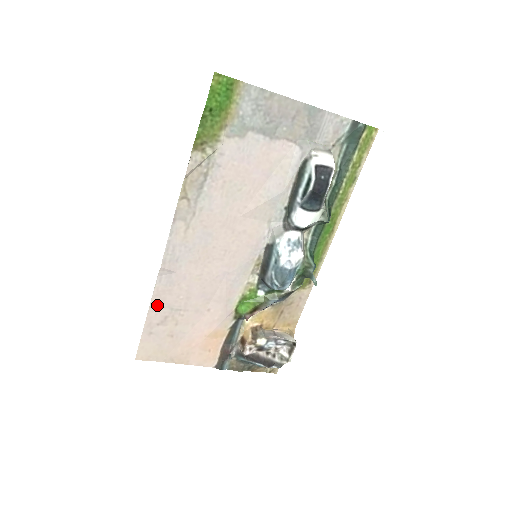
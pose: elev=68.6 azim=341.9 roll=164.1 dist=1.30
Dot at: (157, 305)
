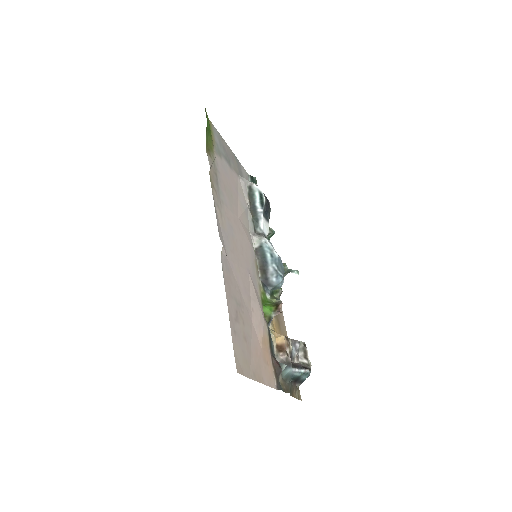
Dot at: (229, 294)
